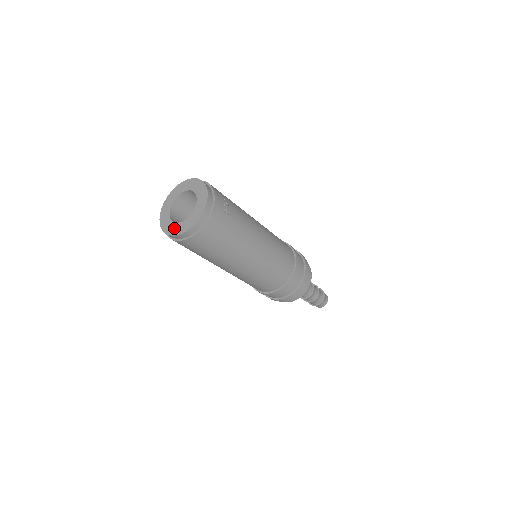
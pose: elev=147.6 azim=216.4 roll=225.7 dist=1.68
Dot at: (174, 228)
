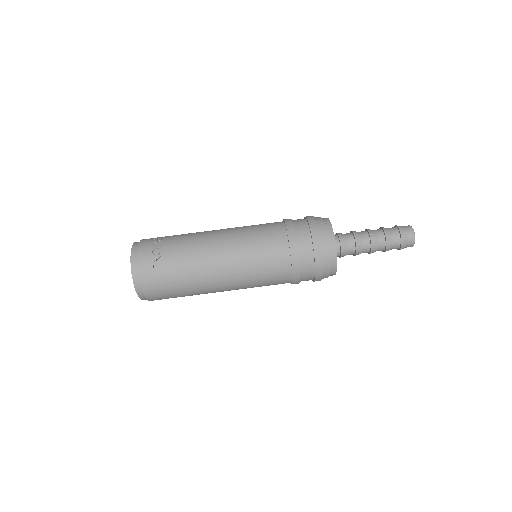
Dot at: occluded
